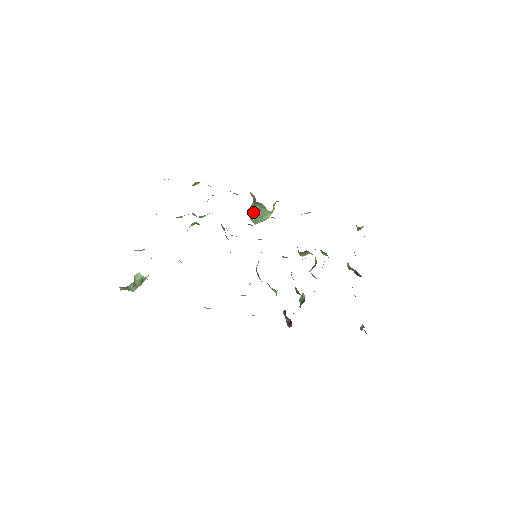
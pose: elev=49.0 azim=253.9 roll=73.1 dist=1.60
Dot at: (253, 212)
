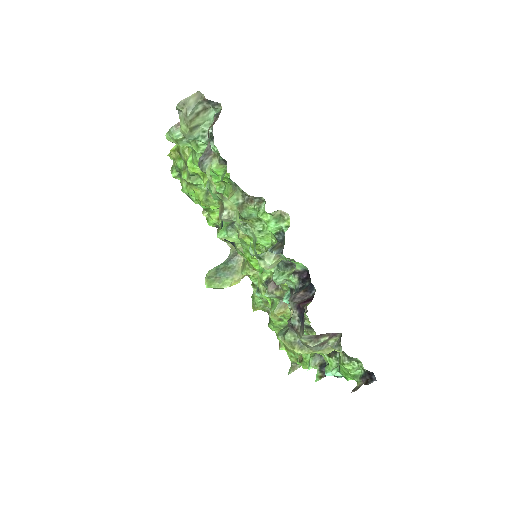
Dot at: (218, 270)
